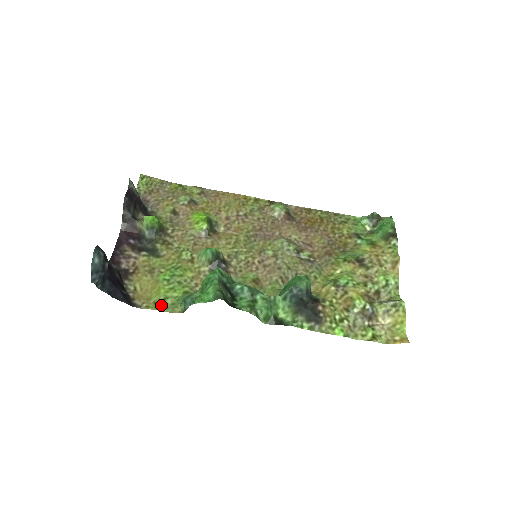
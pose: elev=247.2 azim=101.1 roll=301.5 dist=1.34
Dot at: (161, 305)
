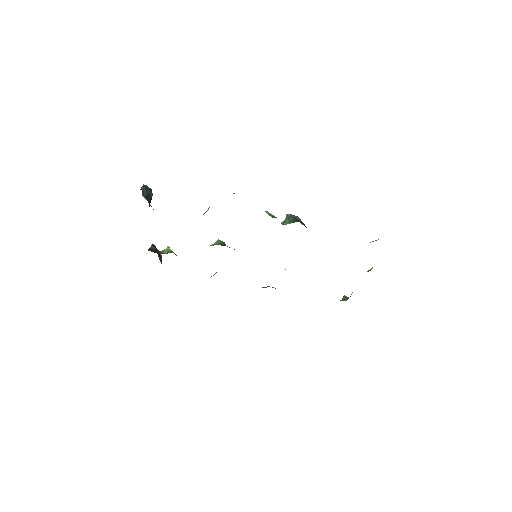
Dot at: occluded
